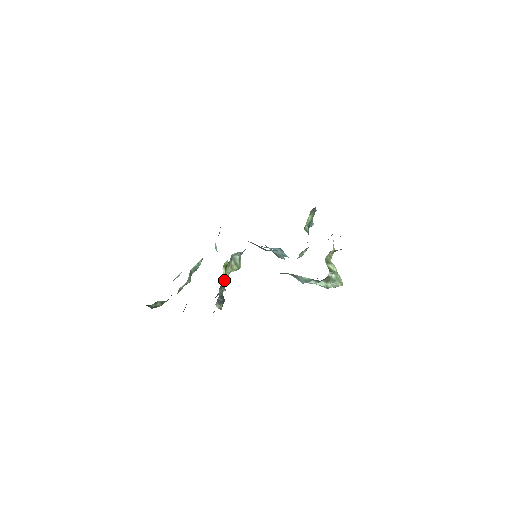
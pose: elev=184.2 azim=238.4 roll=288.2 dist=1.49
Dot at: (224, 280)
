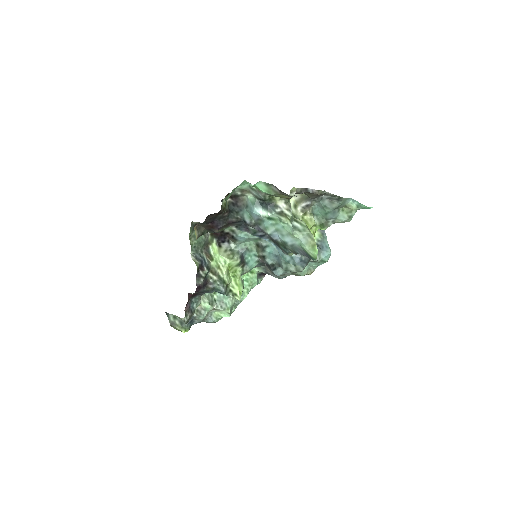
Dot at: (218, 265)
